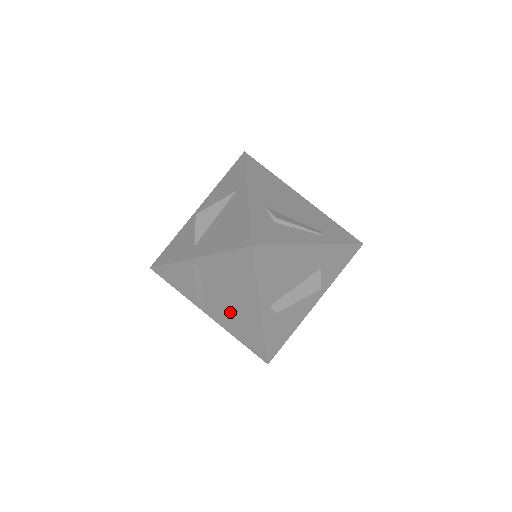
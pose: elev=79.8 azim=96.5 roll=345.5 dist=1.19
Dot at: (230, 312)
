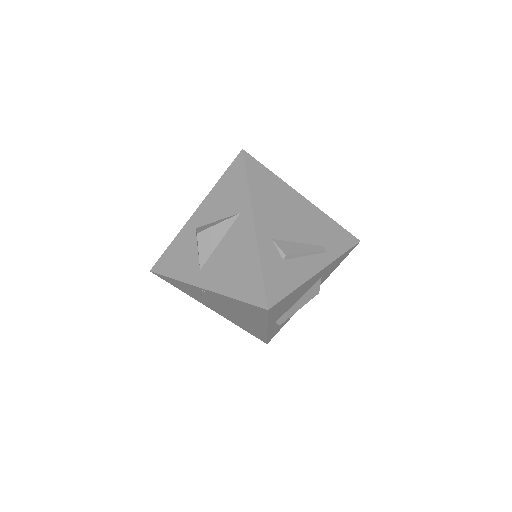
Dot at: (235, 318)
